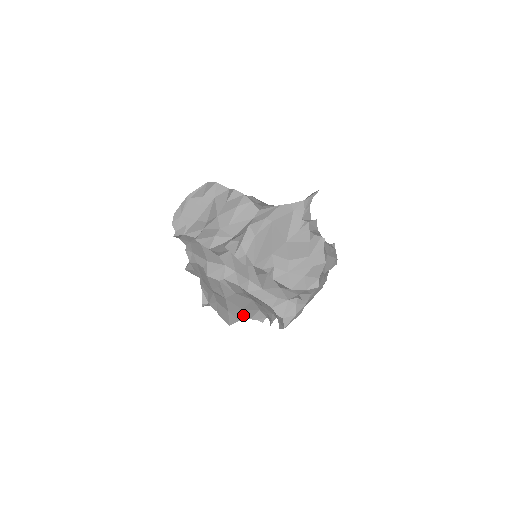
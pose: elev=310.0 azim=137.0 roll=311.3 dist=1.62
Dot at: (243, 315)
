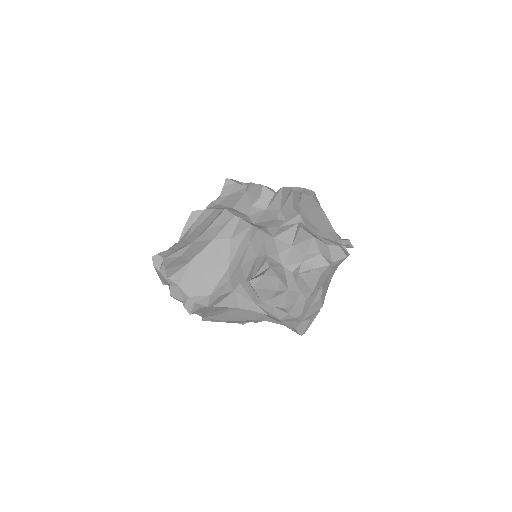
Dot at: (192, 283)
